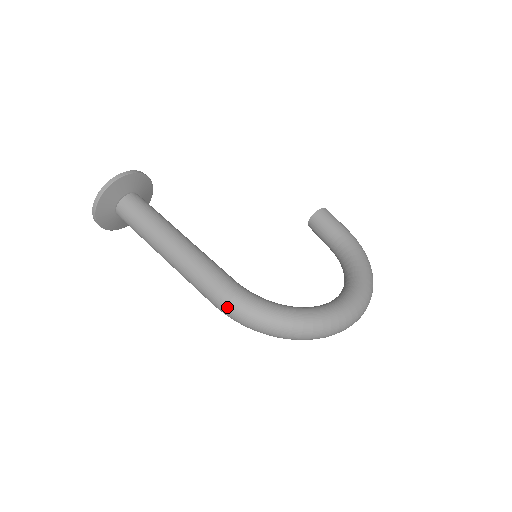
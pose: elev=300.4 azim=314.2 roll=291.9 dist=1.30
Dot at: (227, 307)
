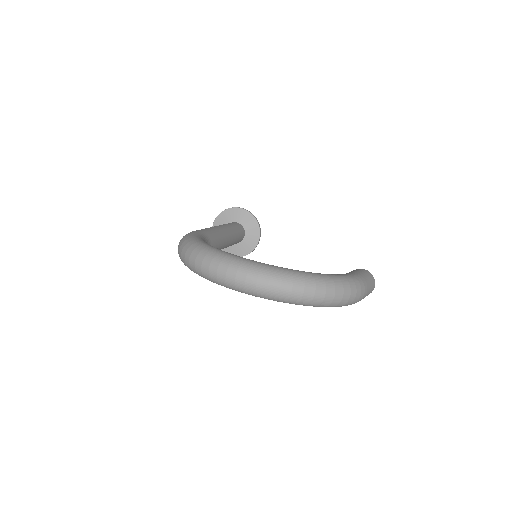
Dot at: occluded
